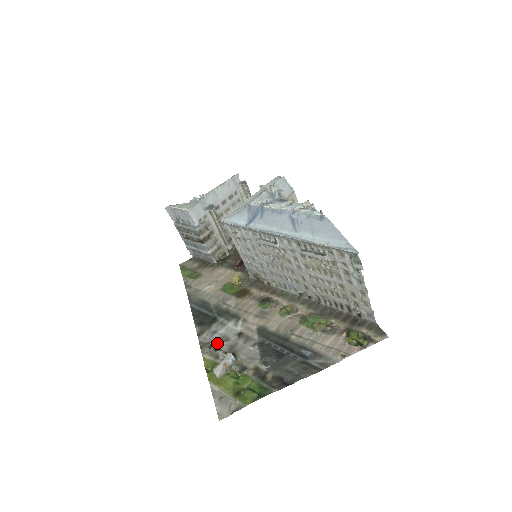
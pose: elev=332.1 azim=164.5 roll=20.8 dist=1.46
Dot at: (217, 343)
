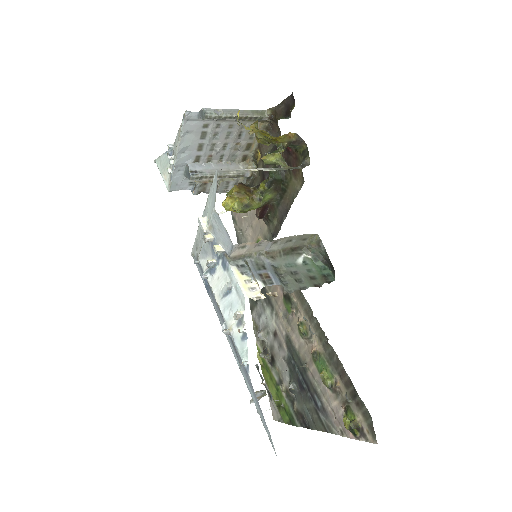
Dot at: (260, 338)
